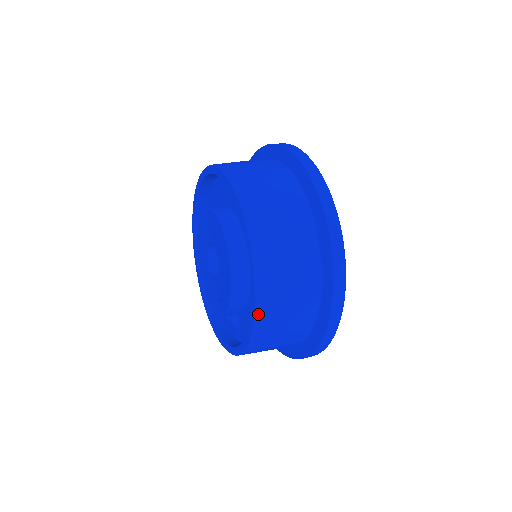
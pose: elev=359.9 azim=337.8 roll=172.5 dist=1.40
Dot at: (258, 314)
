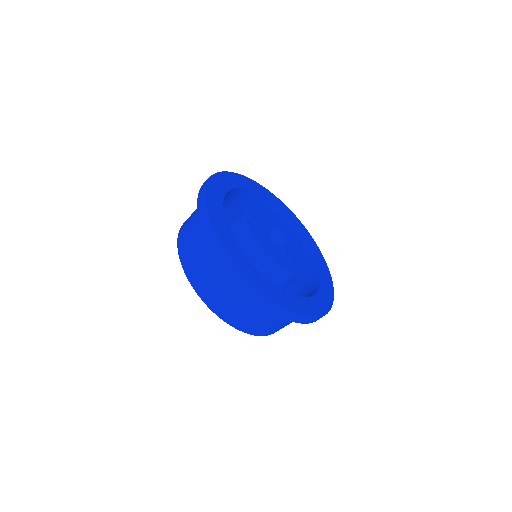
Dot at: (210, 307)
